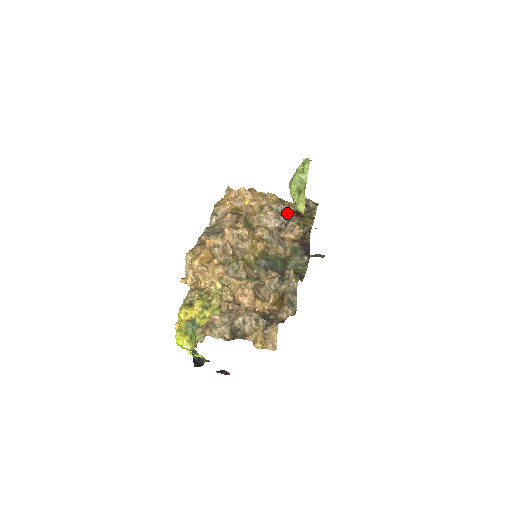
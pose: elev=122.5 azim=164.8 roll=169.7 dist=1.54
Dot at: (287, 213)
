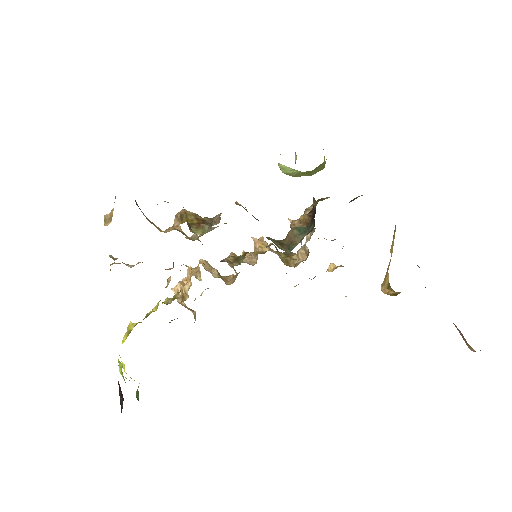
Dot at: occluded
